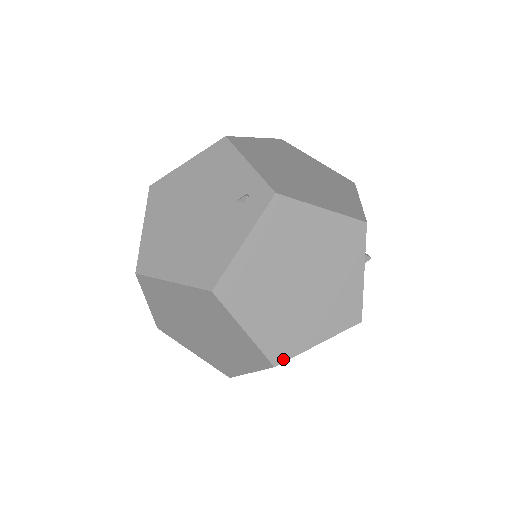
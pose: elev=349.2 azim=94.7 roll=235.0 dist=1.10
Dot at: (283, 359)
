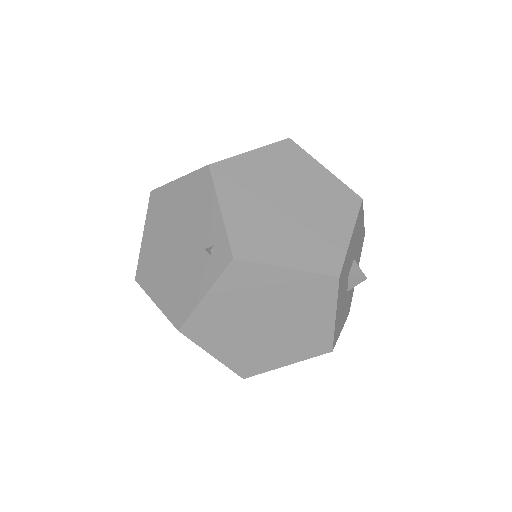
Dot at: (251, 374)
